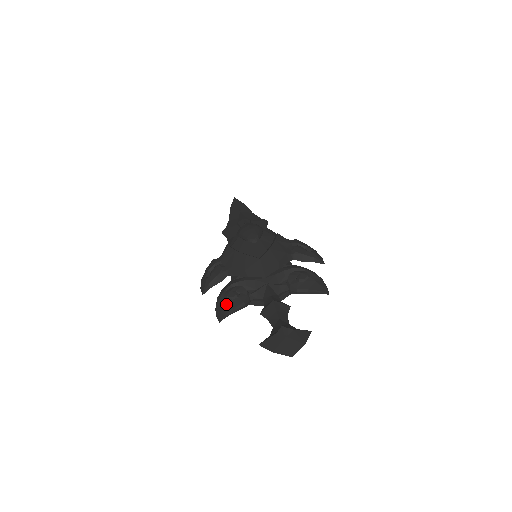
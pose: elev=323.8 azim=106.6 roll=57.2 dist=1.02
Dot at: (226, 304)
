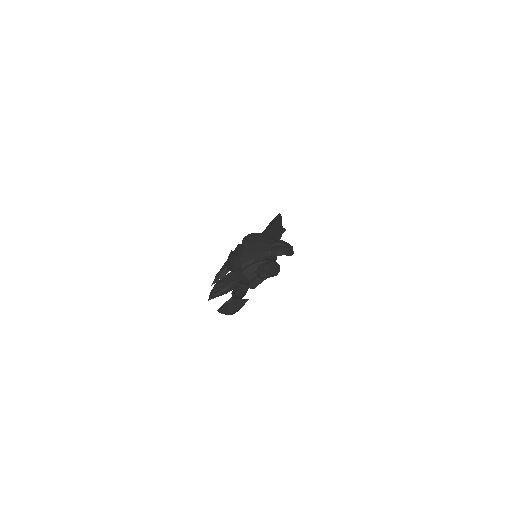
Dot at: (216, 289)
